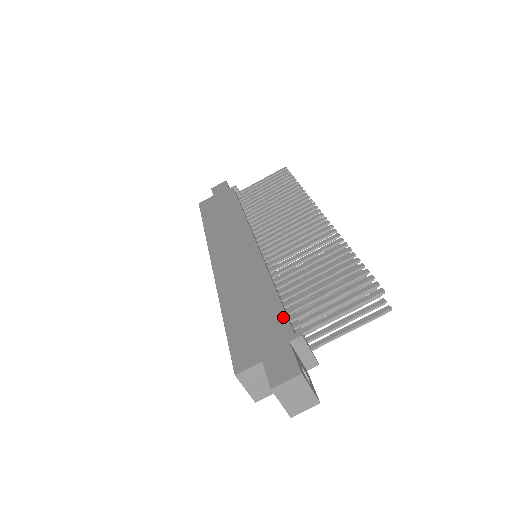
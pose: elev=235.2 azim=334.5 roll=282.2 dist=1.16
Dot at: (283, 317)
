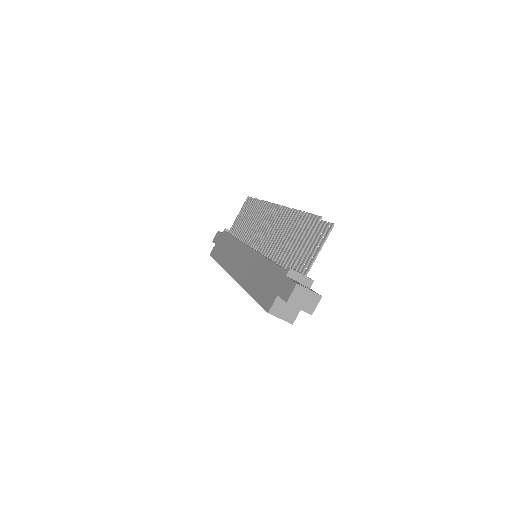
Dot at: (278, 268)
